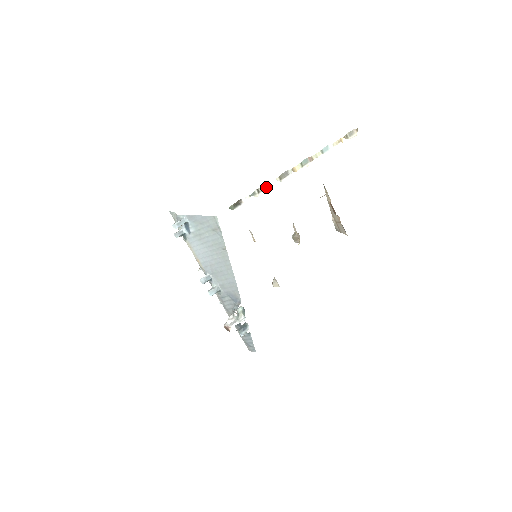
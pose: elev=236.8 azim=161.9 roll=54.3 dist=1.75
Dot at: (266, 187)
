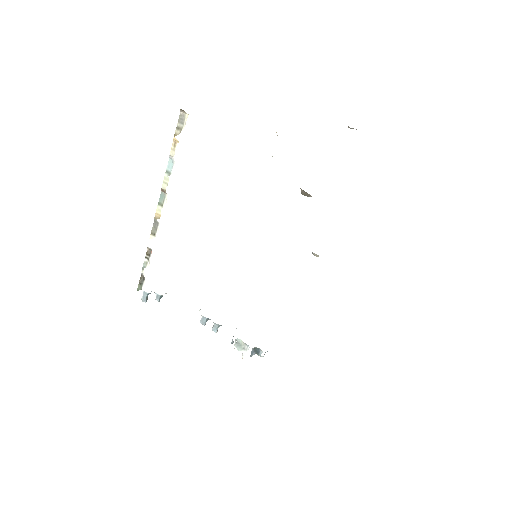
Dot at: (151, 249)
